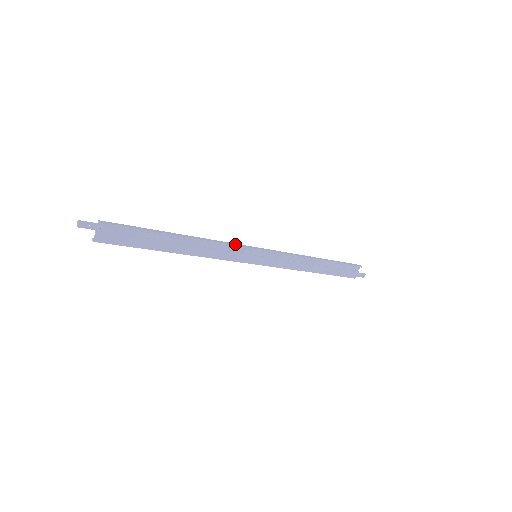
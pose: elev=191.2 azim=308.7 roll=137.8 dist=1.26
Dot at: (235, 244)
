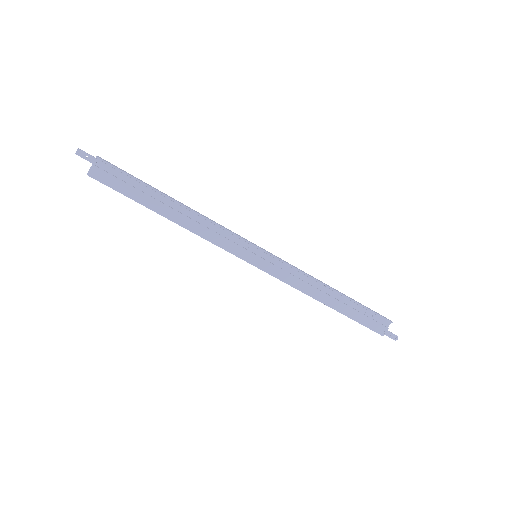
Dot at: (233, 232)
